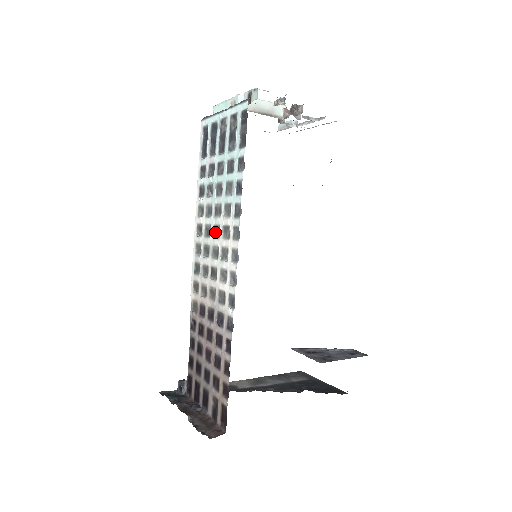
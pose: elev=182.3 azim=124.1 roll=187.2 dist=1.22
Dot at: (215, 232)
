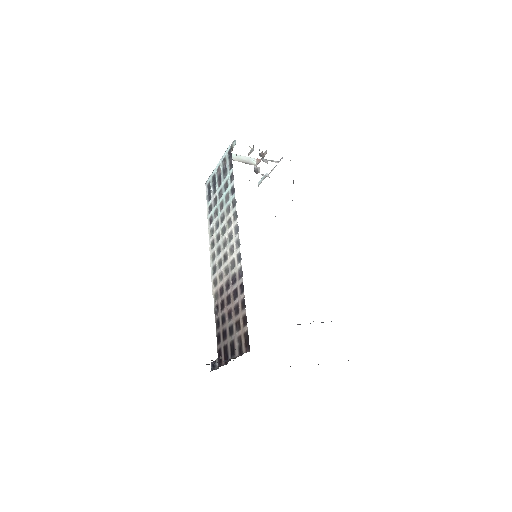
Dot at: (223, 232)
